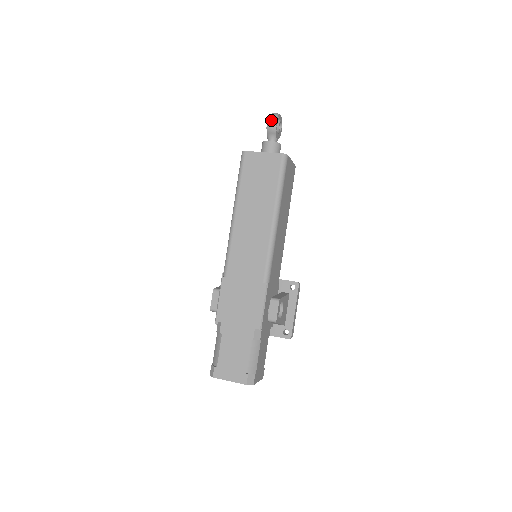
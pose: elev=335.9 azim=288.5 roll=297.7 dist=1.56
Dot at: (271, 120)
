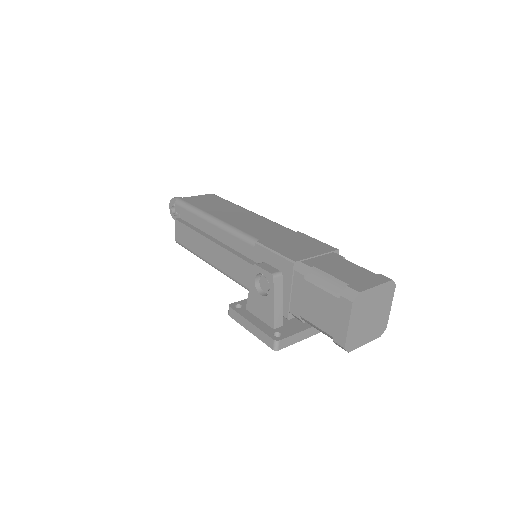
Dot at: (177, 197)
